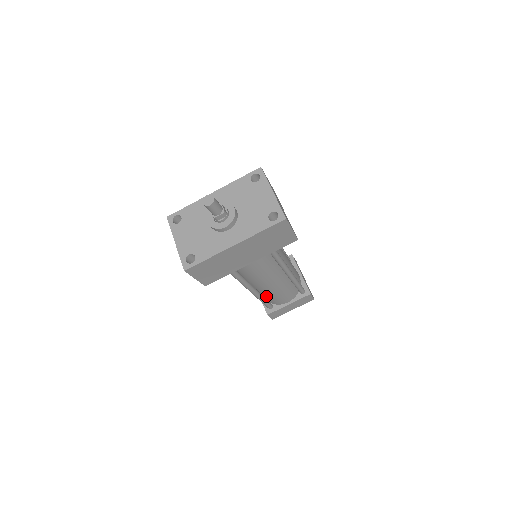
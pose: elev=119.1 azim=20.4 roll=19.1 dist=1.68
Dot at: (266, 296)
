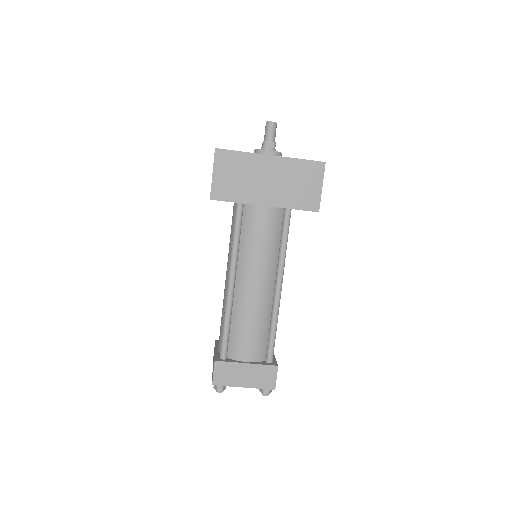
Dot at: (233, 322)
